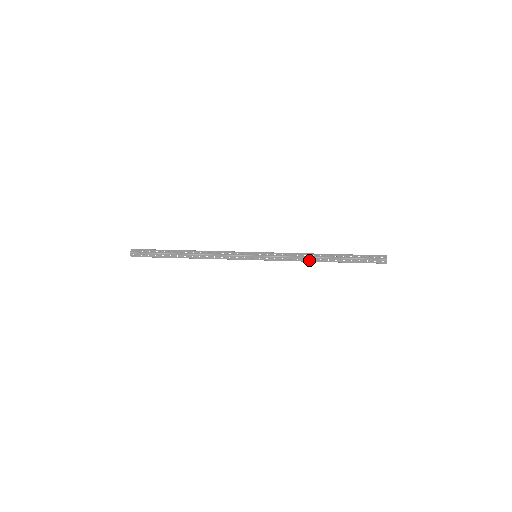
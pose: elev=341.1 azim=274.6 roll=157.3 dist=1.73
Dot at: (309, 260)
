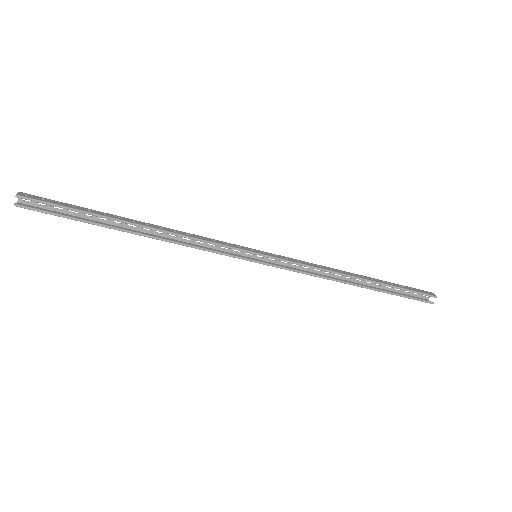
Dot at: (337, 271)
